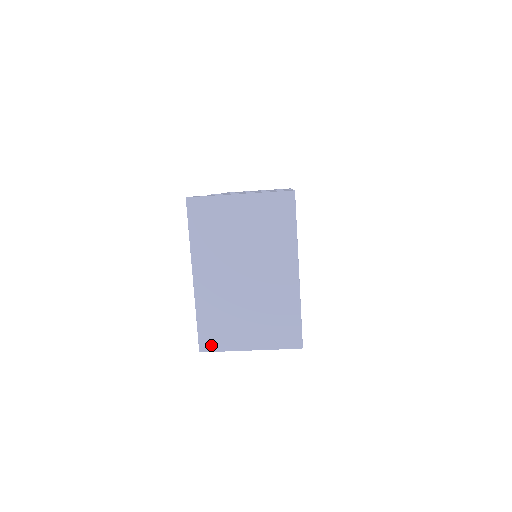
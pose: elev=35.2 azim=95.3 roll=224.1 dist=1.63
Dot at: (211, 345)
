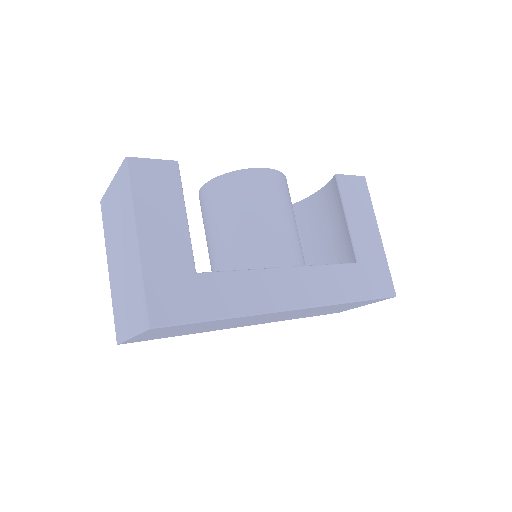
Dot at: (119, 336)
